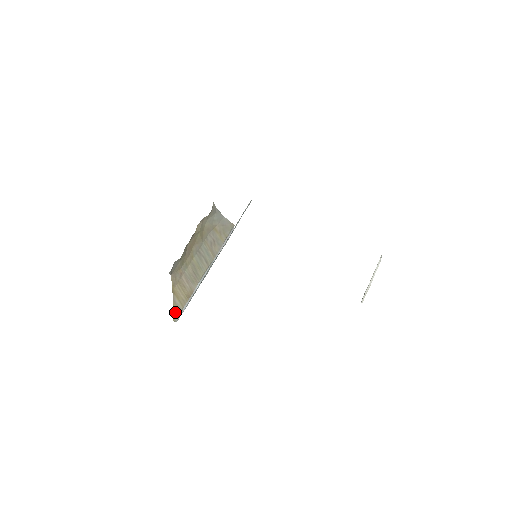
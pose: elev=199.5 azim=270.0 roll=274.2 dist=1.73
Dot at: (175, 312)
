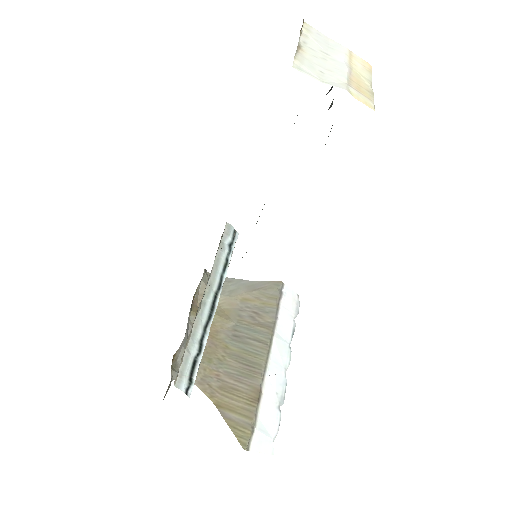
Dot at: (239, 434)
